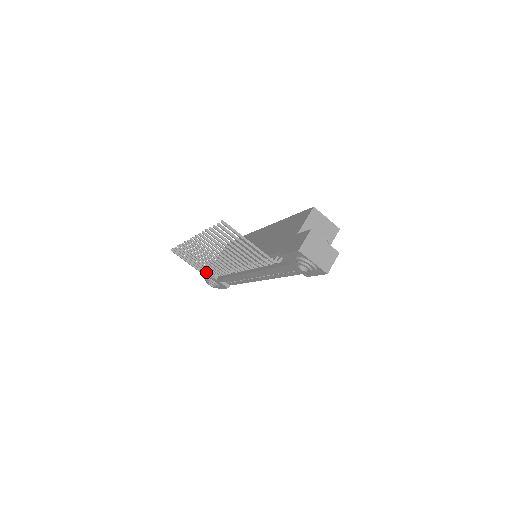
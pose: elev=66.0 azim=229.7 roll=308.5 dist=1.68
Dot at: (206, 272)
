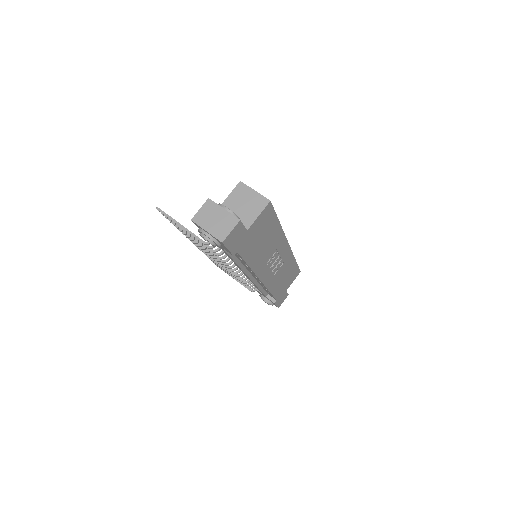
Dot at: occluded
